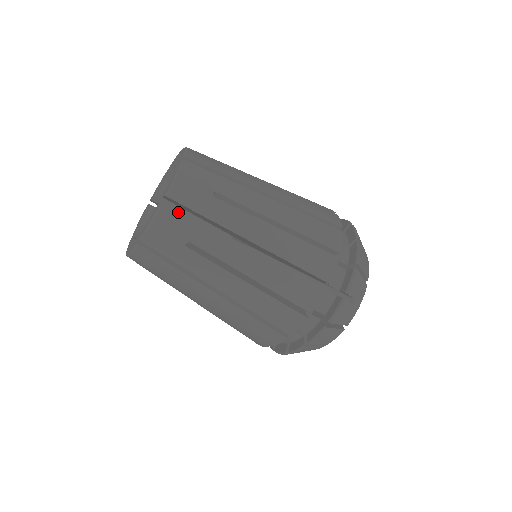
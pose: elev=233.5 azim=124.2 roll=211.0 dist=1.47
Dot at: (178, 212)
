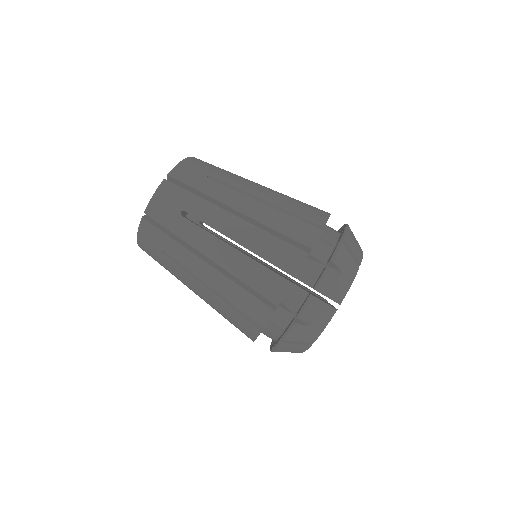
Dot at: (176, 186)
